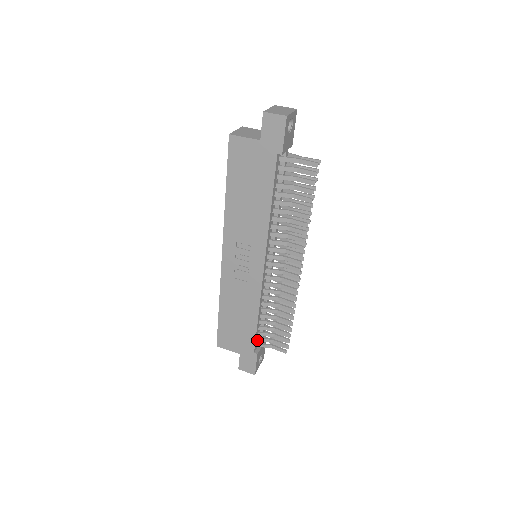
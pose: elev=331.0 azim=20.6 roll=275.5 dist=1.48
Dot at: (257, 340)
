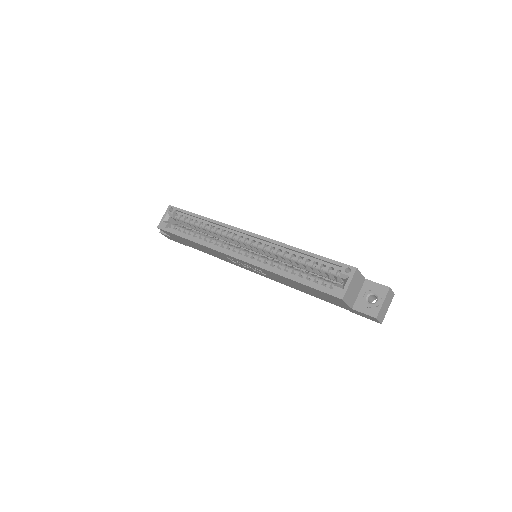
Dot at: occluded
